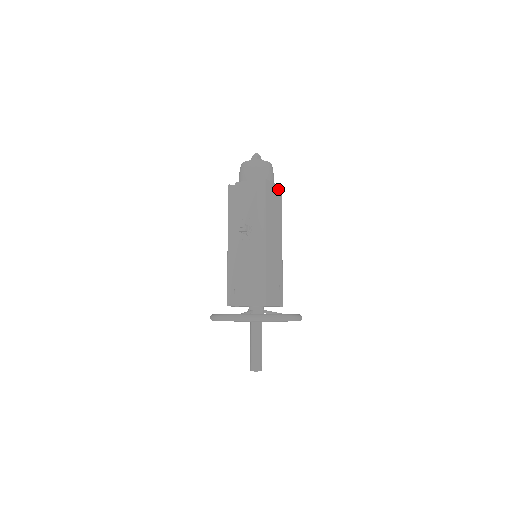
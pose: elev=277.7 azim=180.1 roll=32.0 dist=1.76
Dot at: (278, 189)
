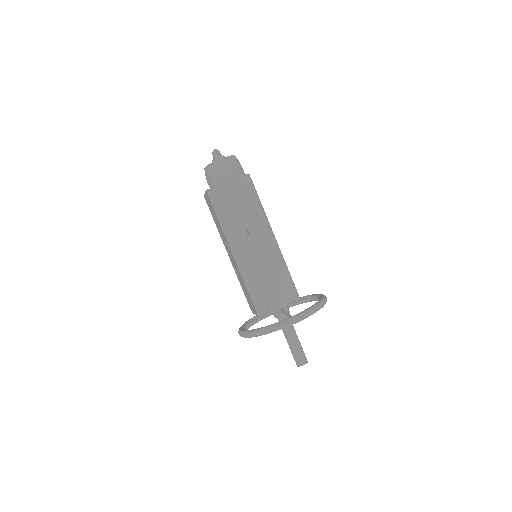
Dot at: occluded
